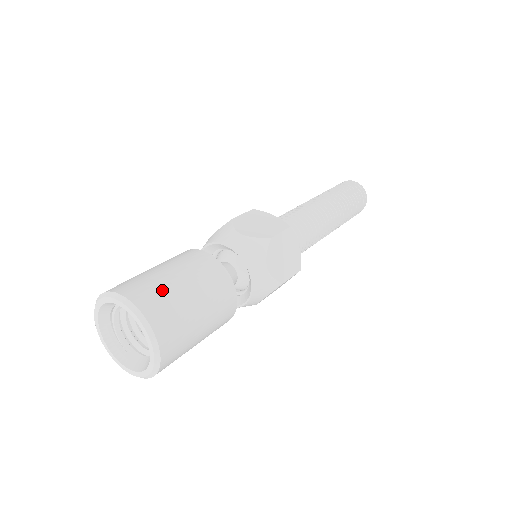
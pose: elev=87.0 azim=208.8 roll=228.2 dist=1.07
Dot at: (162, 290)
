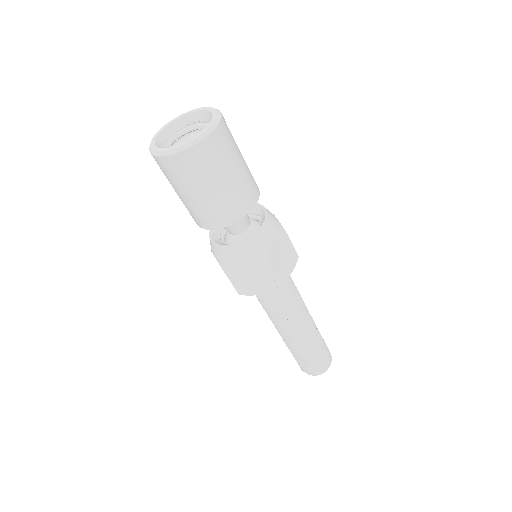
Dot at: occluded
